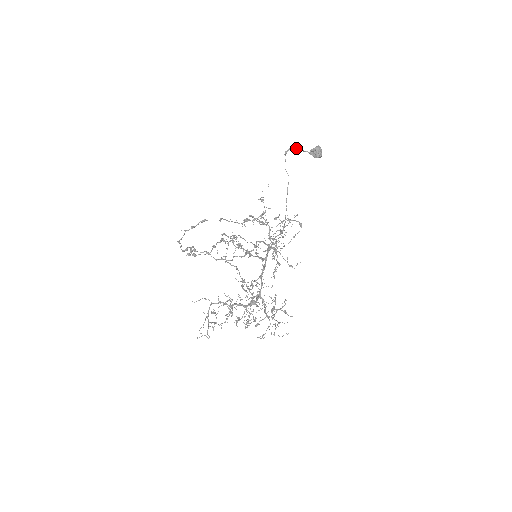
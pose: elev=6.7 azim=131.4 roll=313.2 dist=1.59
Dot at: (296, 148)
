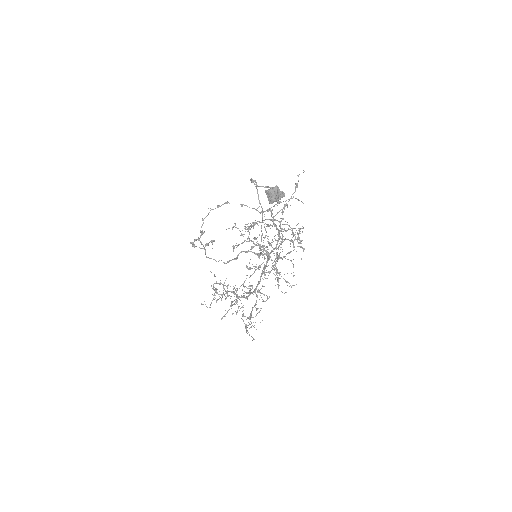
Dot at: (254, 183)
